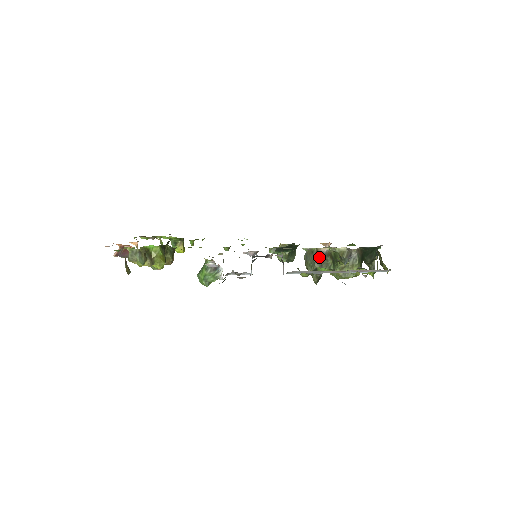
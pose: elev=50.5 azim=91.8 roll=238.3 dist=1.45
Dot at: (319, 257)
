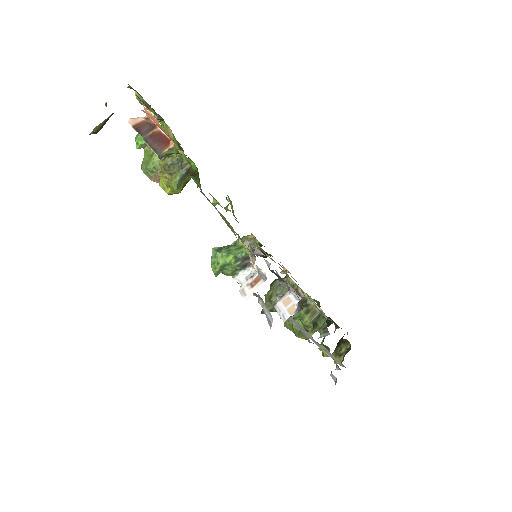
Dot at: occluded
